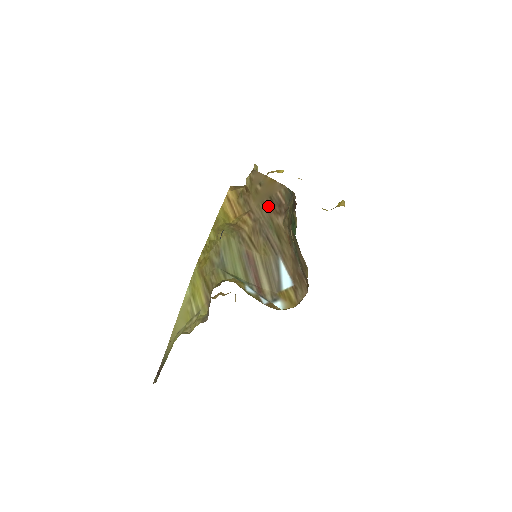
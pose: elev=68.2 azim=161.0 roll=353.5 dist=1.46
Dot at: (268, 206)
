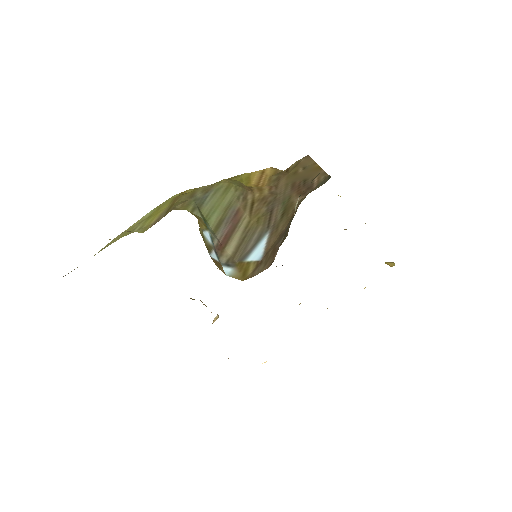
Dot at: (296, 186)
